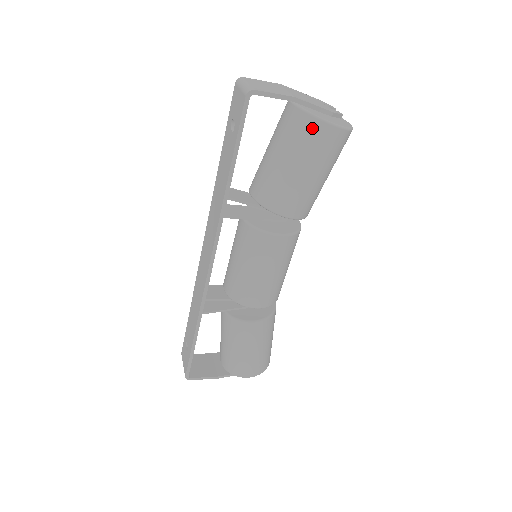
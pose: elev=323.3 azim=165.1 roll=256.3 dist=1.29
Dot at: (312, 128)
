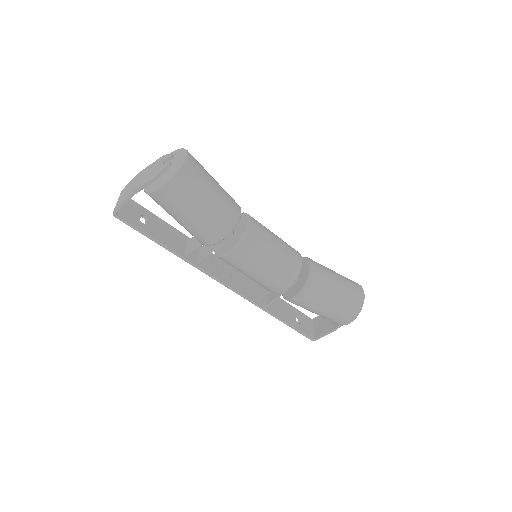
Dot at: (156, 198)
